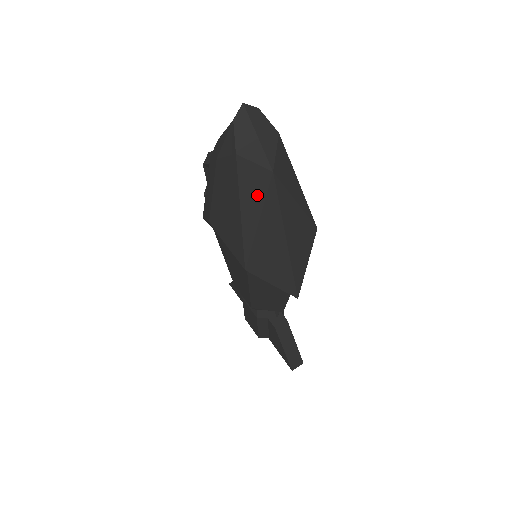
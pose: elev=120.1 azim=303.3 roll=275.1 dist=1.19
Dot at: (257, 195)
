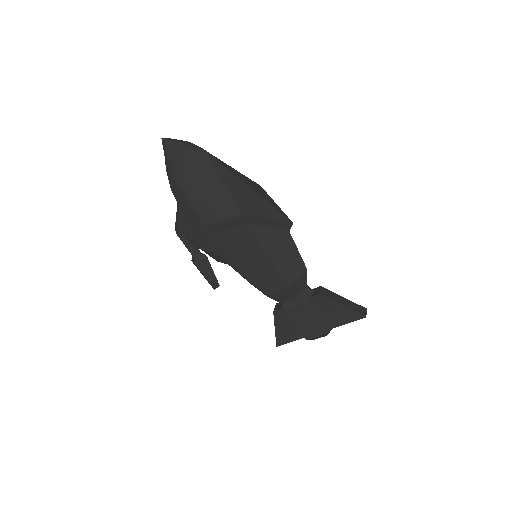
Dot at: (207, 166)
